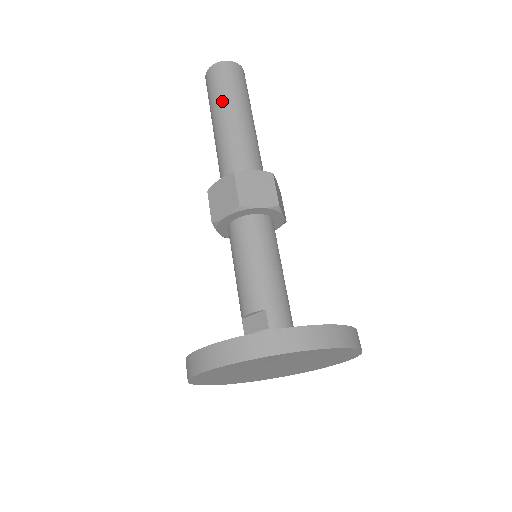
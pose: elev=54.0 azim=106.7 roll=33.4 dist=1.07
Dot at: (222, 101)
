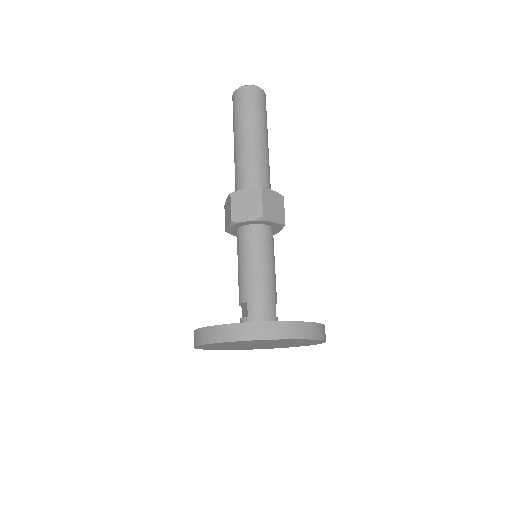
Dot at: (236, 126)
